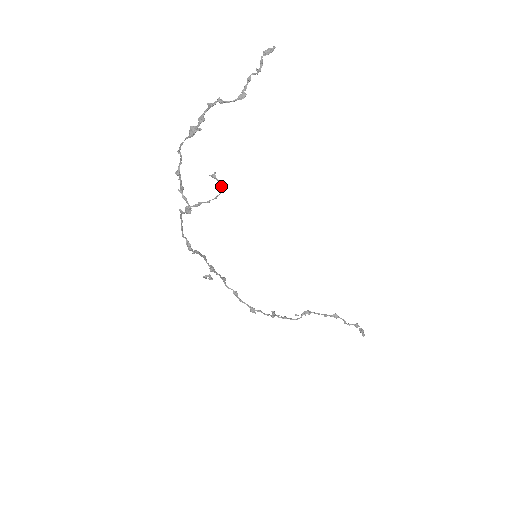
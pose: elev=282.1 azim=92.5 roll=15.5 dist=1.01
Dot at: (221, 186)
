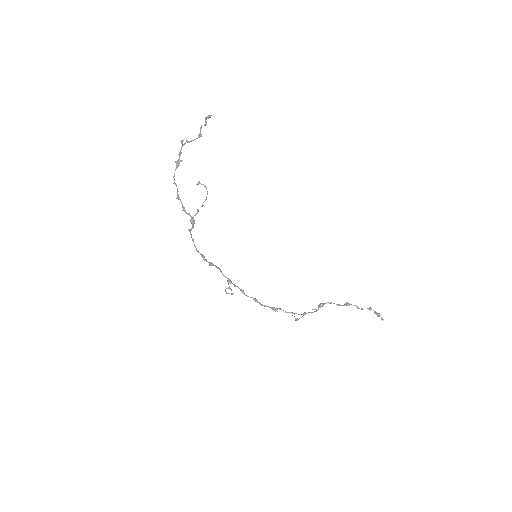
Dot at: occluded
